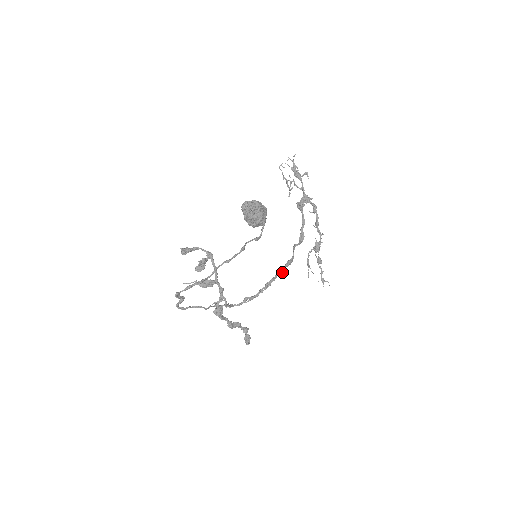
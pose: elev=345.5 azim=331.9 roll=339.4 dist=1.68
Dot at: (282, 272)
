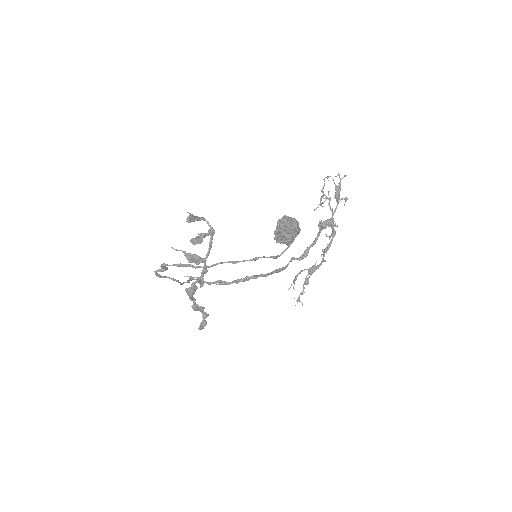
Dot at: (267, 275)
